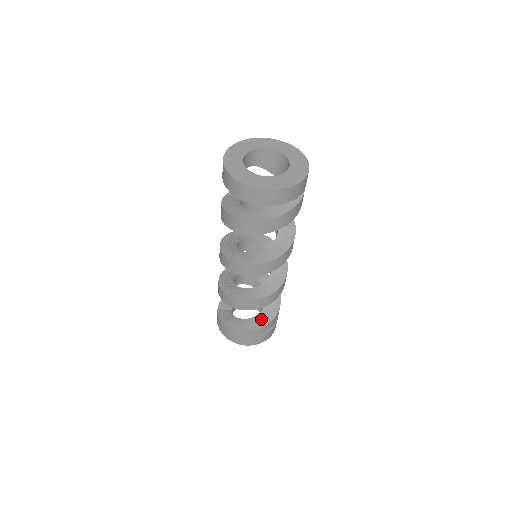
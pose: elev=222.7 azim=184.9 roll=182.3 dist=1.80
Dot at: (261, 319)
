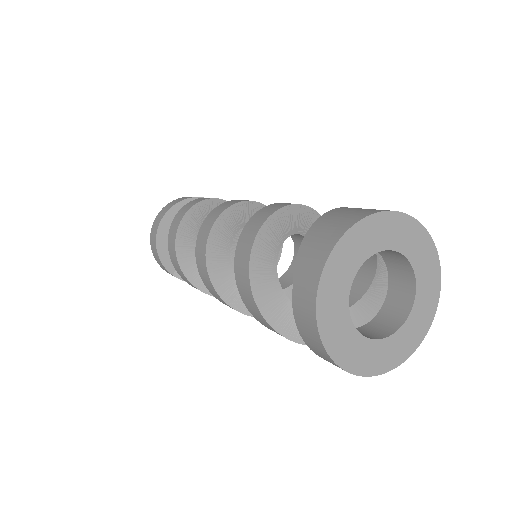
Dot at: (236, 245)
